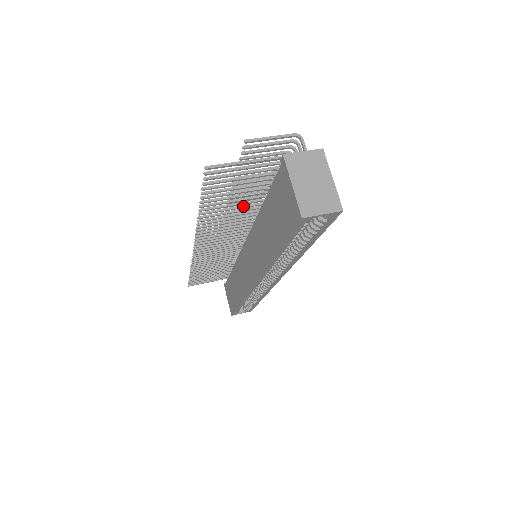
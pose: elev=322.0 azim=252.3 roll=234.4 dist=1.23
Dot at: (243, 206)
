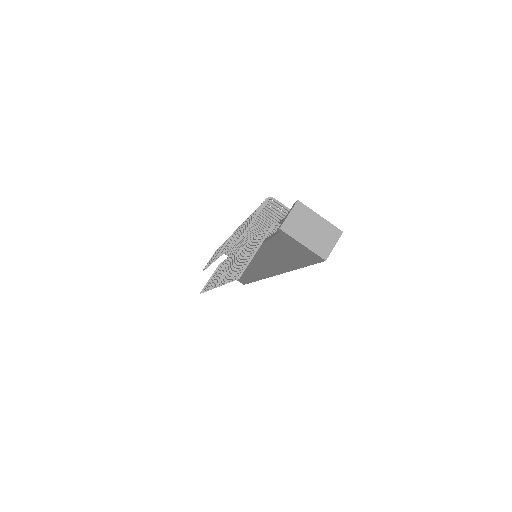
Dot at: occluded
